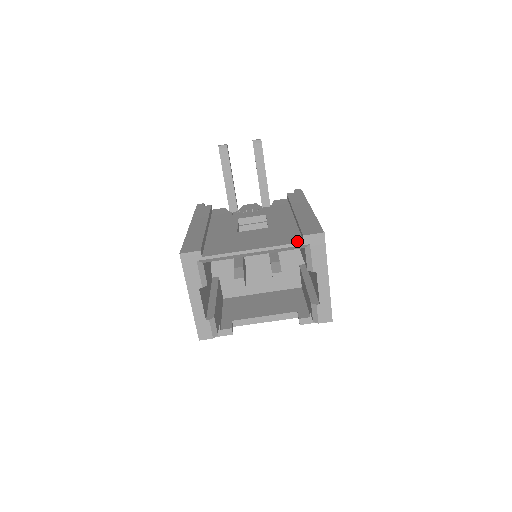
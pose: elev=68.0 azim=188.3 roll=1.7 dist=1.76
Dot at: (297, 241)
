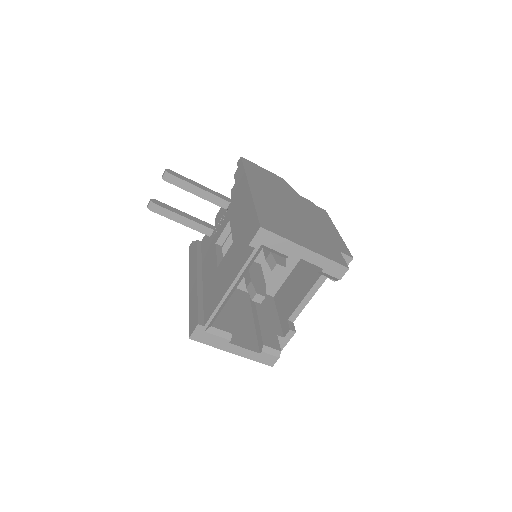
Dot at: (251, 251)
